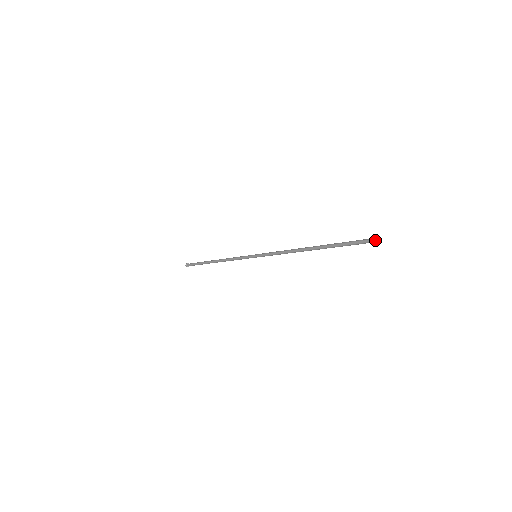
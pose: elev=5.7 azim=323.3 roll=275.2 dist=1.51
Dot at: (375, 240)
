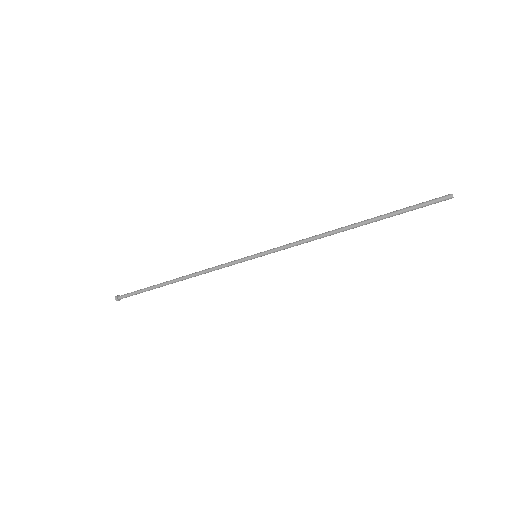
Dot at: (452, 194)
